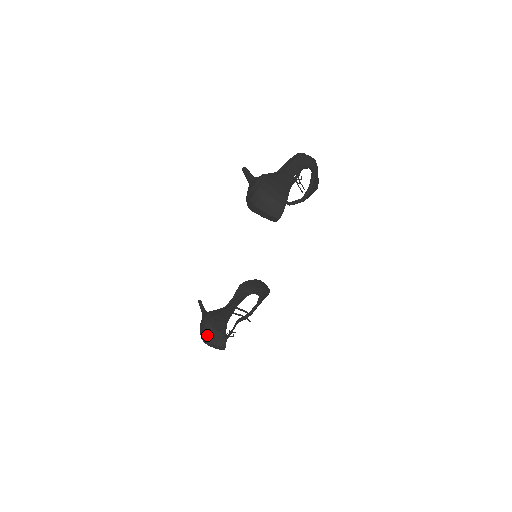
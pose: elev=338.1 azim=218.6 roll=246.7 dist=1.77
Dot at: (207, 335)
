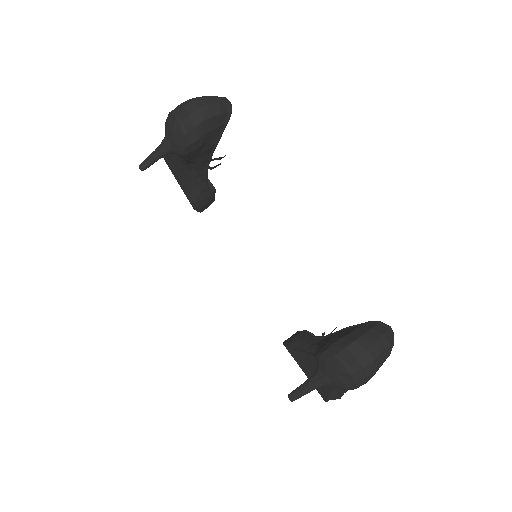
Dot at: (360, 342)
